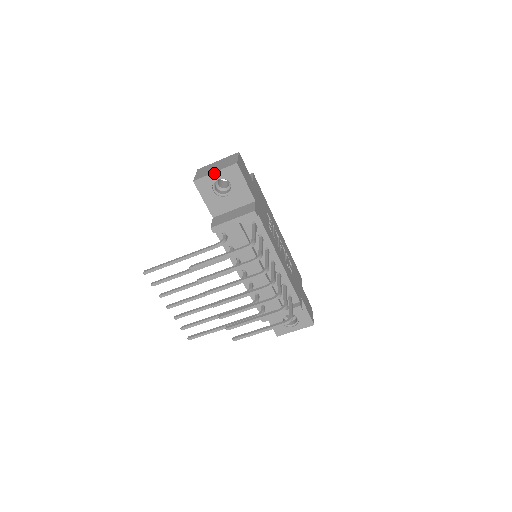
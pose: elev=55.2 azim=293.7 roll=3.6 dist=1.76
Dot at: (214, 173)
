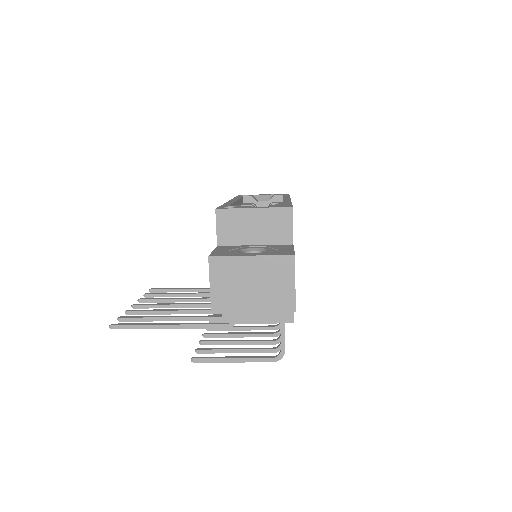
Dot at: (251, 311)
